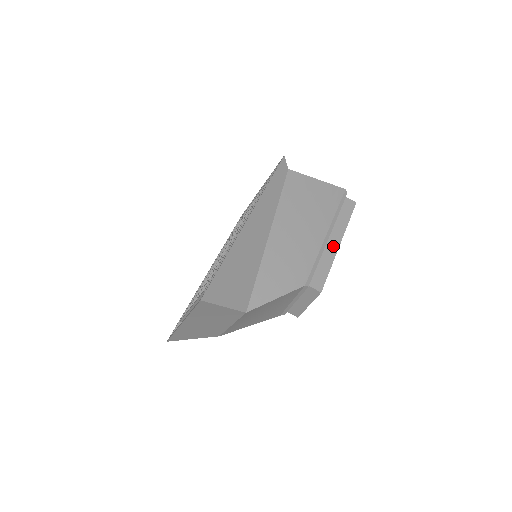
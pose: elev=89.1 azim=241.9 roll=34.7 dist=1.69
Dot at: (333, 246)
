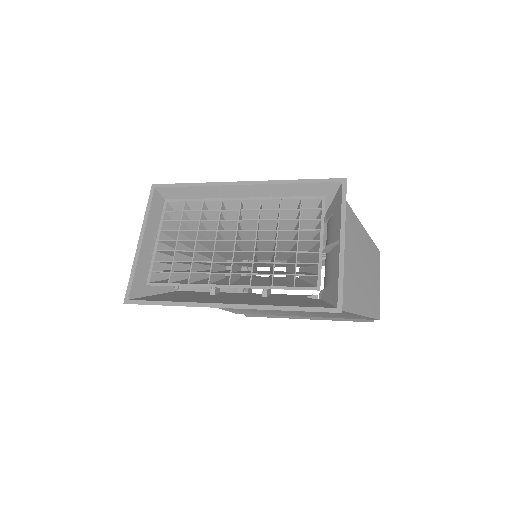
Dot at: (300, 317)
